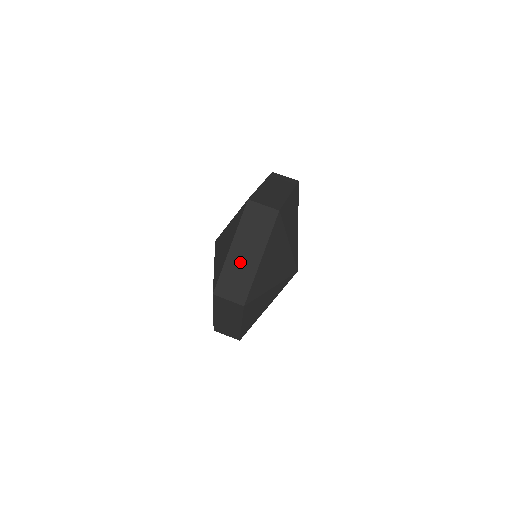
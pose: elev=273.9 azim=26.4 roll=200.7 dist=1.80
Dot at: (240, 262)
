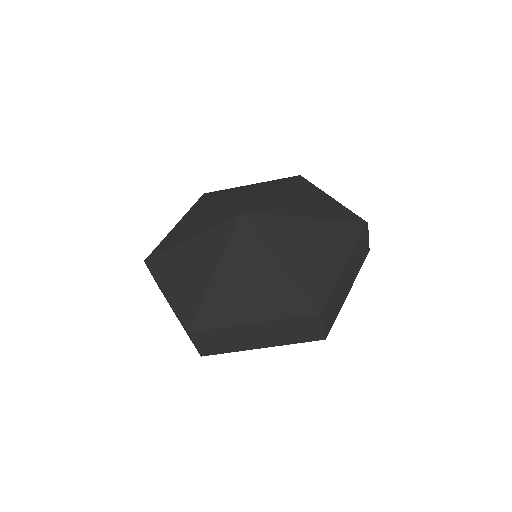
Dot at: (243, 336)
